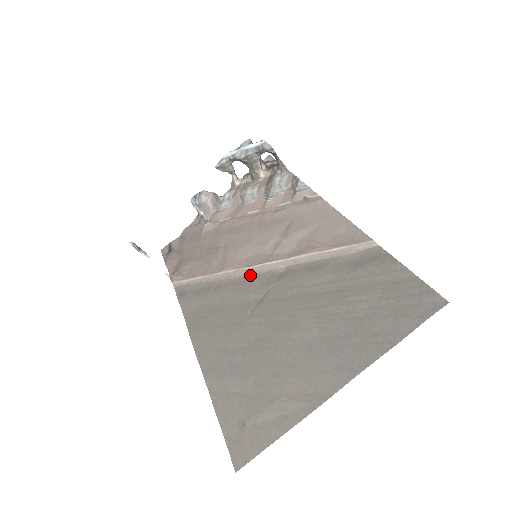
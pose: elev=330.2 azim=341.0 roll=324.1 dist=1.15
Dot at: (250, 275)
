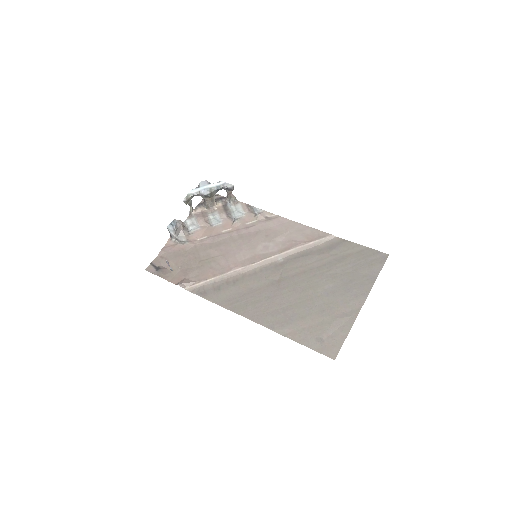
Dot at: (258, 268)
